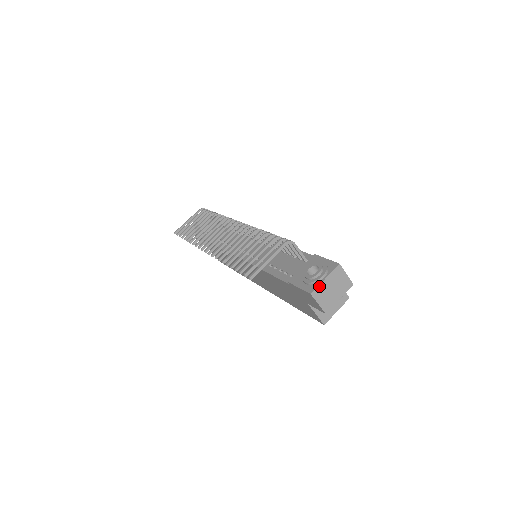
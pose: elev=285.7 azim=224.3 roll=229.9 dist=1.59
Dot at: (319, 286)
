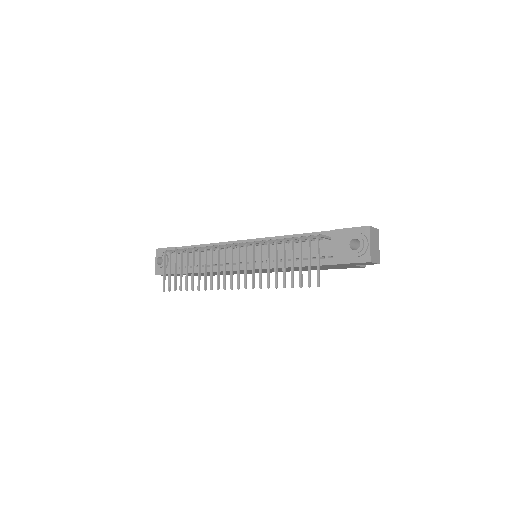
Dot at: (370, 252)
